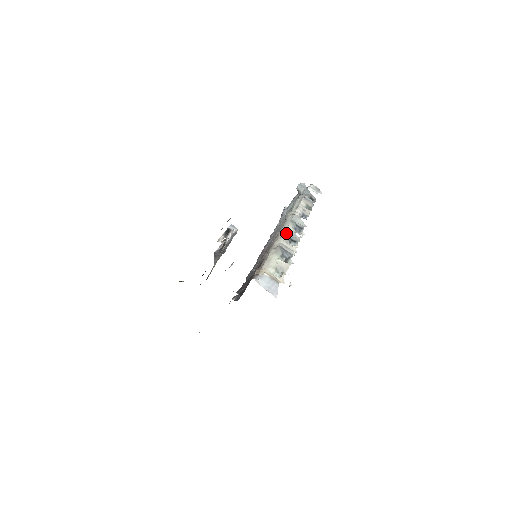
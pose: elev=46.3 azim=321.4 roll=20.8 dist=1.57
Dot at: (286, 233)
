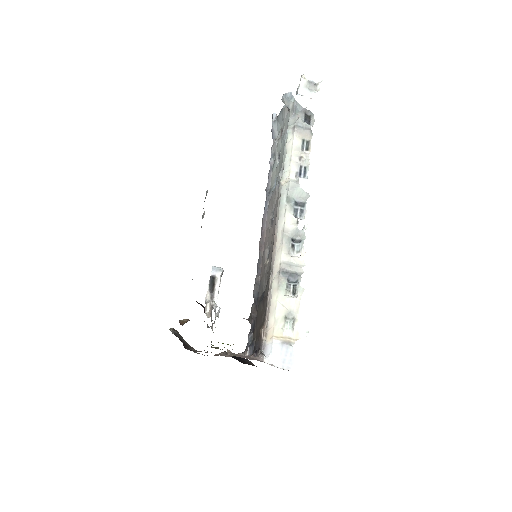
Dot at: (285, 234)
